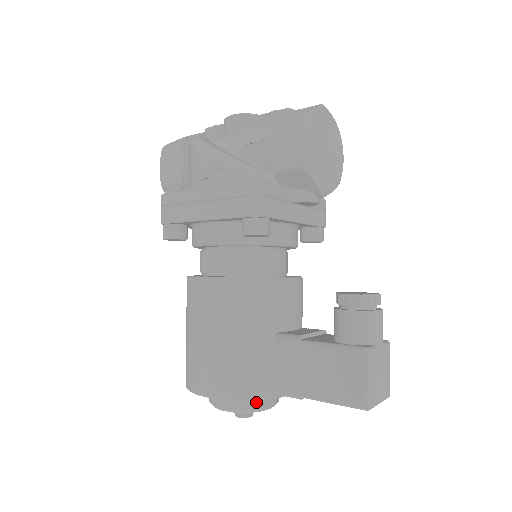
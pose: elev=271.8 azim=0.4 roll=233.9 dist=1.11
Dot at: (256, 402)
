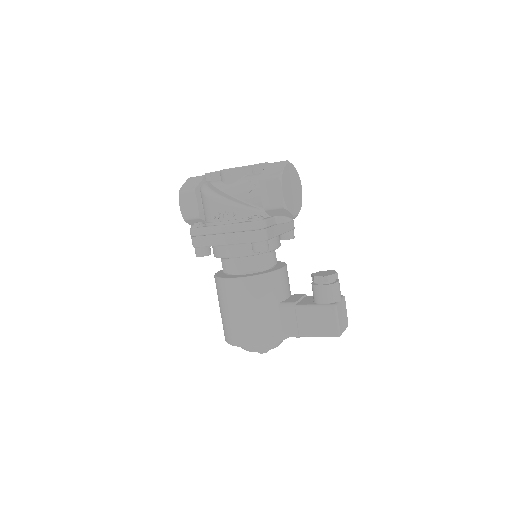
Dot at: occluded
